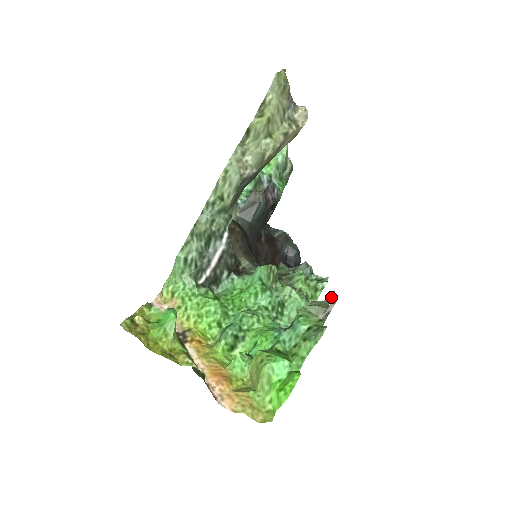
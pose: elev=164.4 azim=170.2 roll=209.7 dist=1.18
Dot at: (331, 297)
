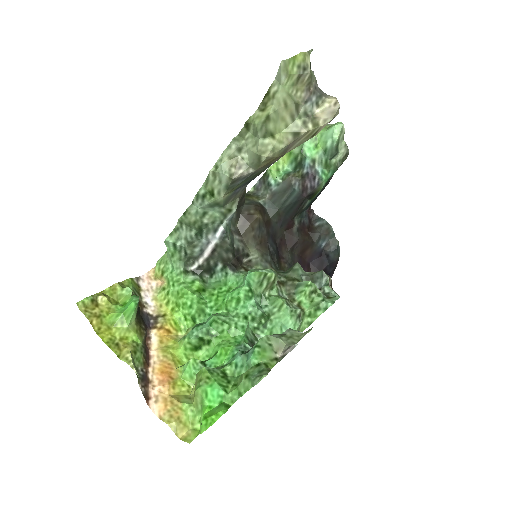
Dot at: (305, 333)
